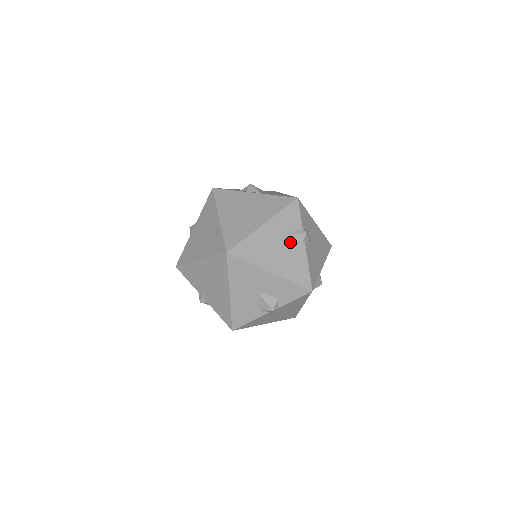
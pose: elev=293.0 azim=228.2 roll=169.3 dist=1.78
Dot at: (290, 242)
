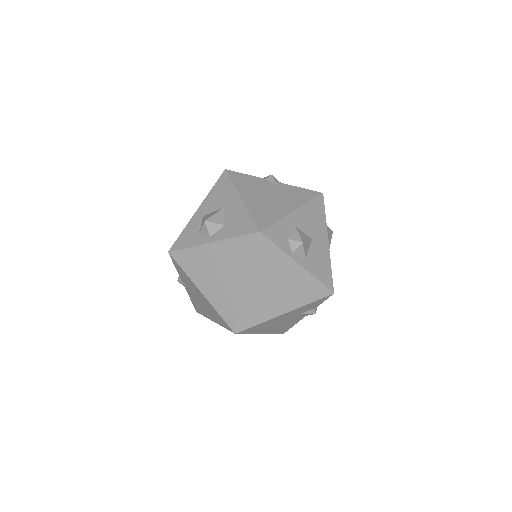
Dot at: (296, 317)
